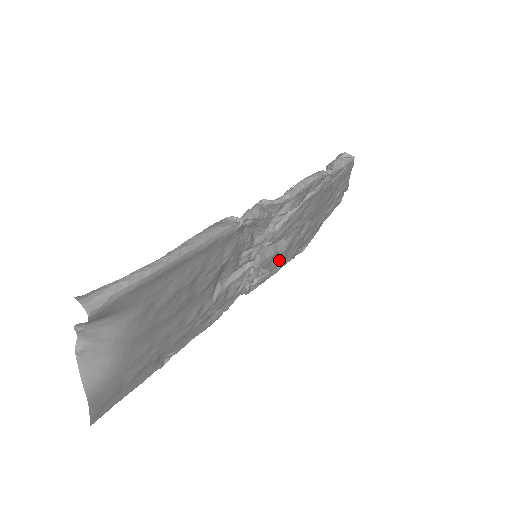
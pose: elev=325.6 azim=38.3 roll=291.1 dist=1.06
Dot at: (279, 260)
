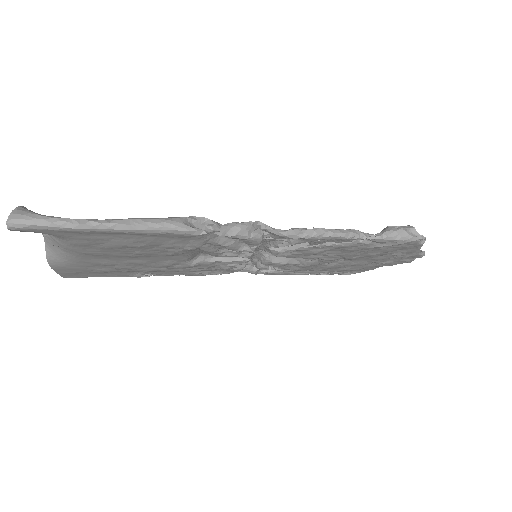
Dot at: (299, 269)
